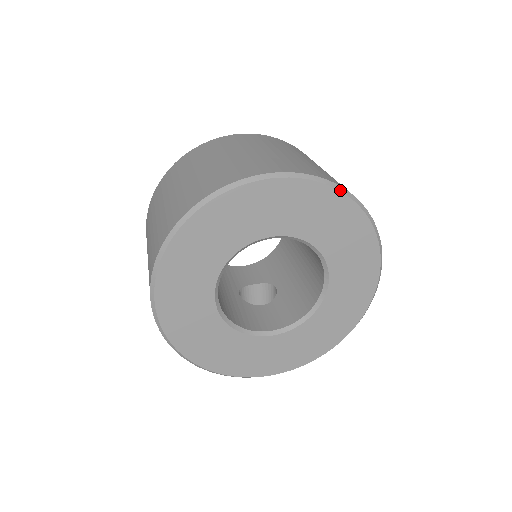
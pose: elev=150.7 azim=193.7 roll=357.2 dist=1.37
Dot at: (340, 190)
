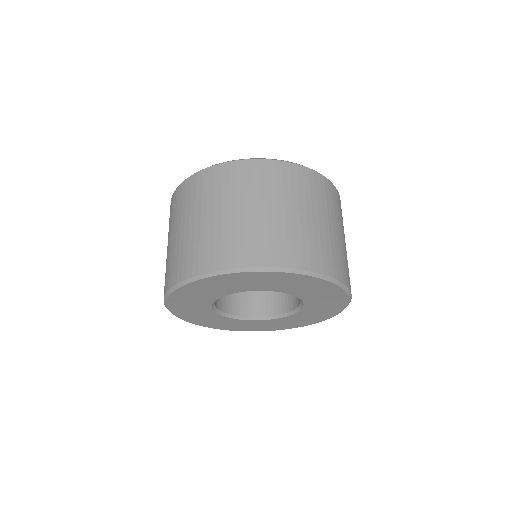
Dot at: (345, 289)
